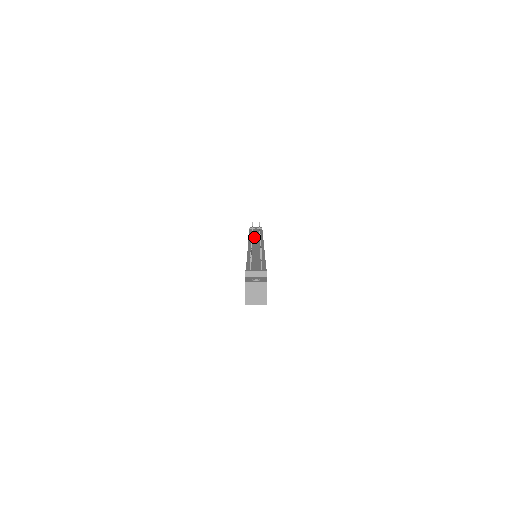
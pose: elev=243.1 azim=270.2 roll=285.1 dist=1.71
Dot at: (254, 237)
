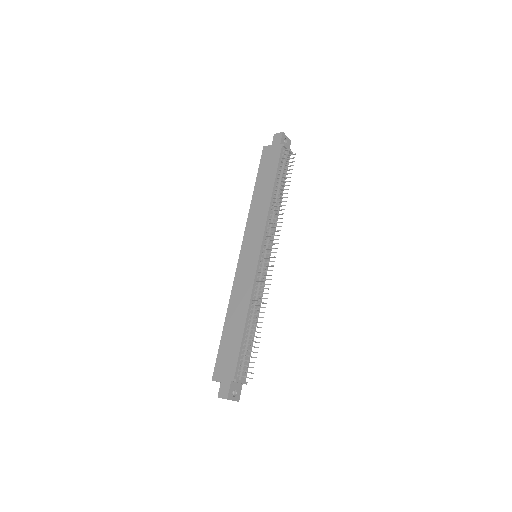
Dot at: (274, 205)
